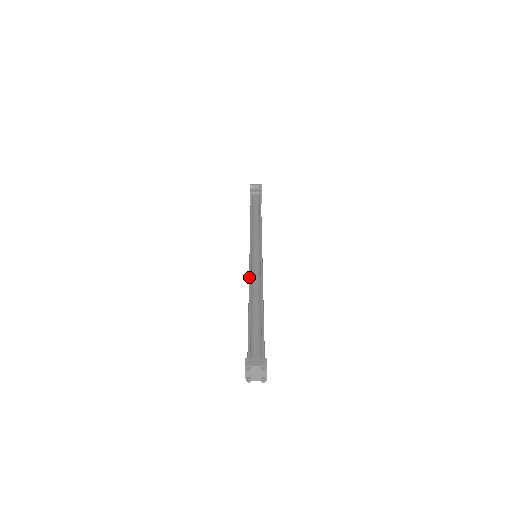
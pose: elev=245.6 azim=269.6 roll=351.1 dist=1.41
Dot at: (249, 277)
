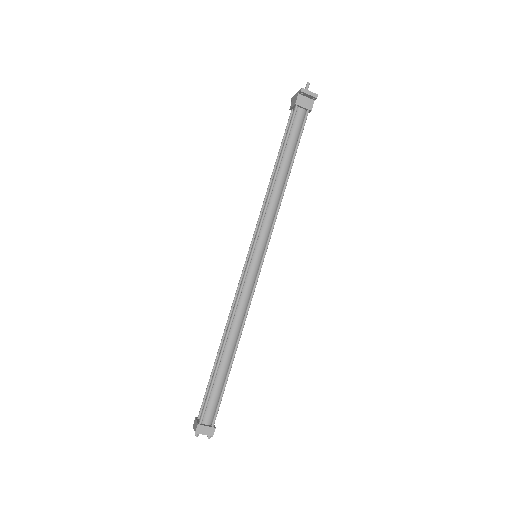
Dot at: (235, 305)
